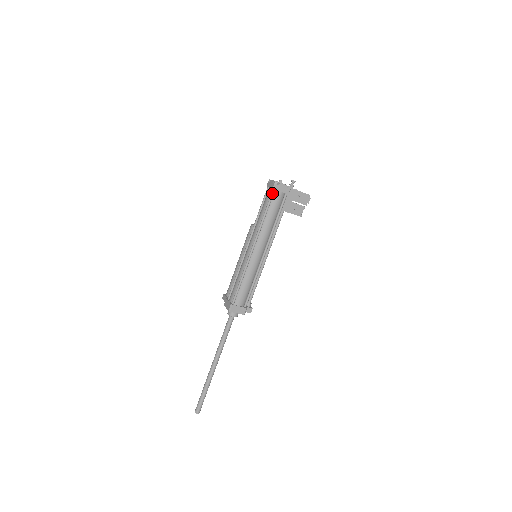
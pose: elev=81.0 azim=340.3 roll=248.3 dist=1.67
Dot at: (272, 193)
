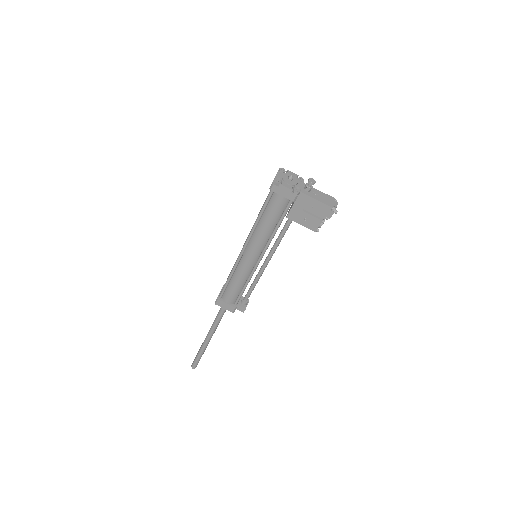
Dot at: (269, 194)
